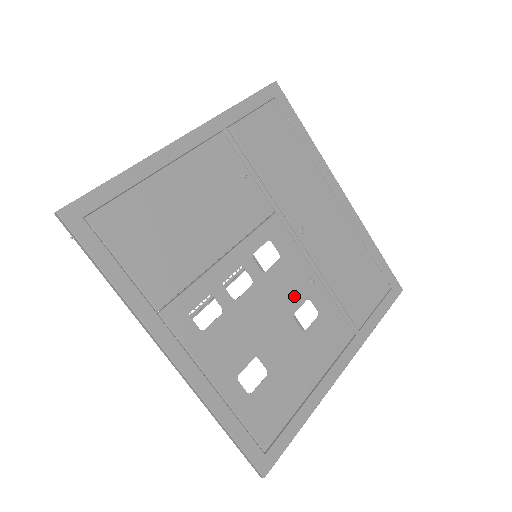
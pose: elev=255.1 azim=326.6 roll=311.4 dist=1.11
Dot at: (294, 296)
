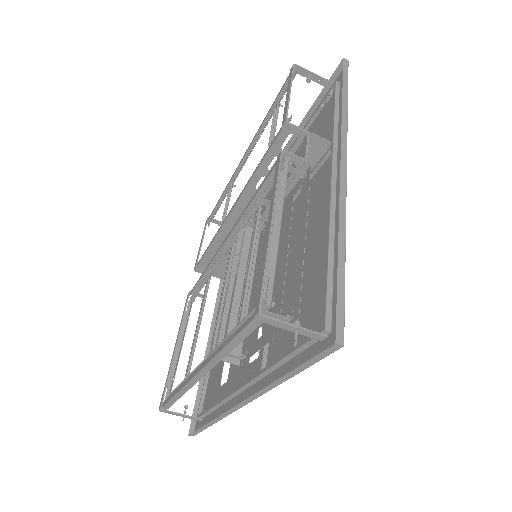
Dot at: occluded
